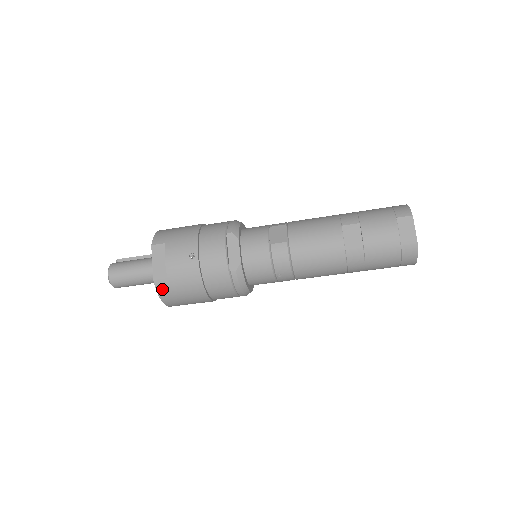
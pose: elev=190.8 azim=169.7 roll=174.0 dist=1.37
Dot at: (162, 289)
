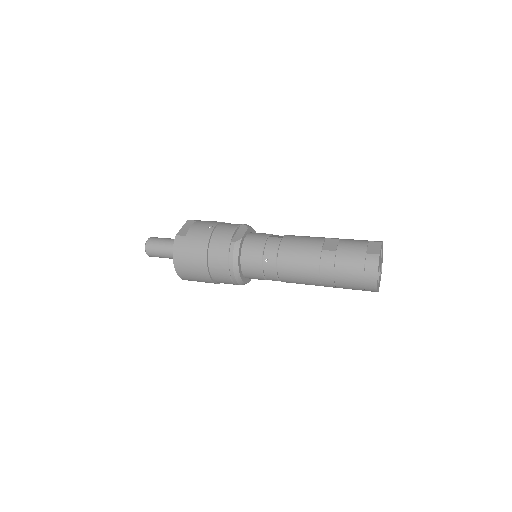
Dot at: (178, 243)
